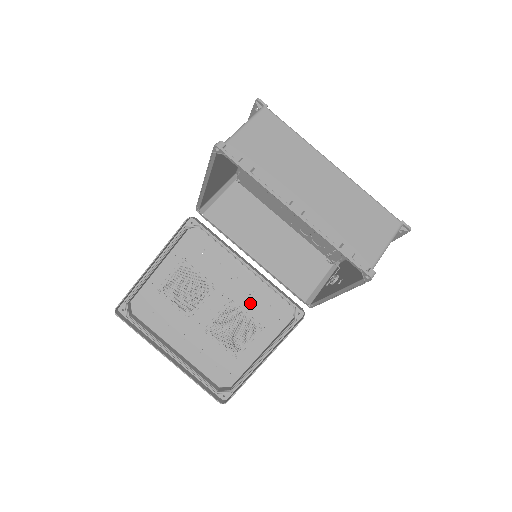
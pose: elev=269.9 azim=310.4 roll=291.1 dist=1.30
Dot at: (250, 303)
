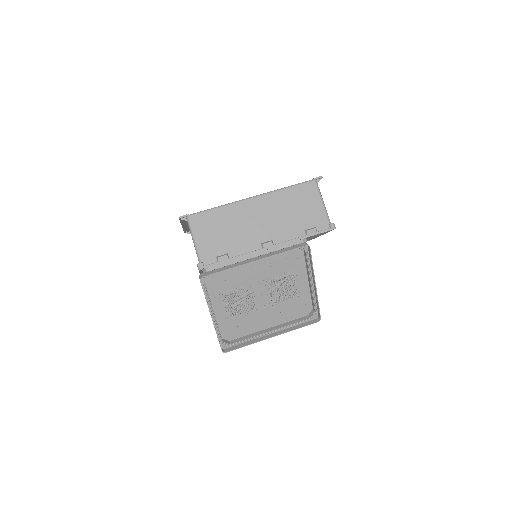
Dot at: (275, 270)
